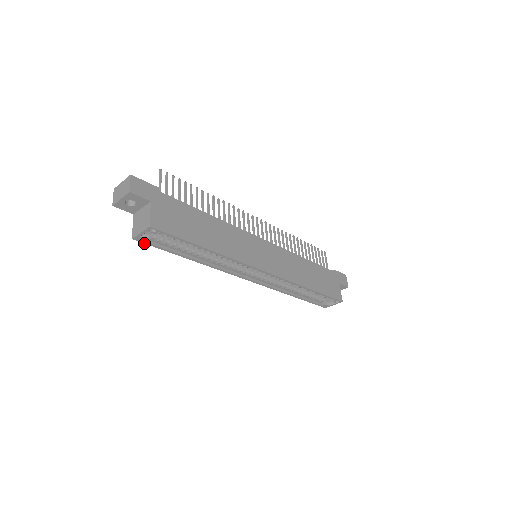
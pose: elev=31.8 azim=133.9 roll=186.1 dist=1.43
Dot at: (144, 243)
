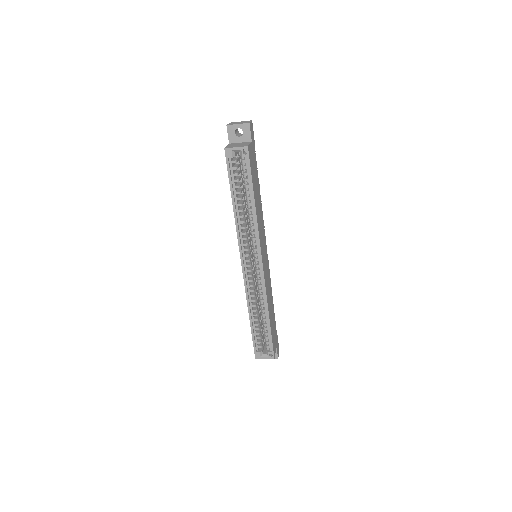
Dot at: (226, 159)
